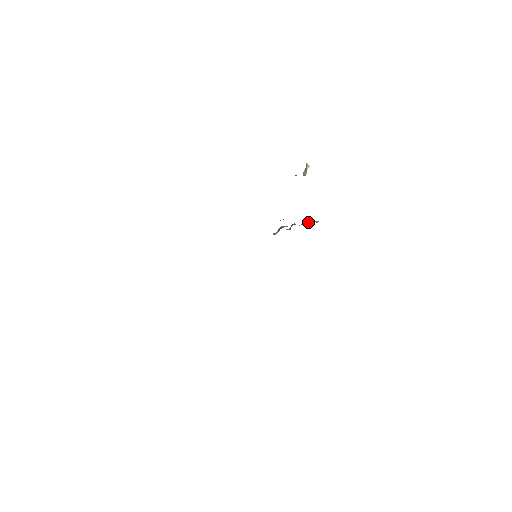
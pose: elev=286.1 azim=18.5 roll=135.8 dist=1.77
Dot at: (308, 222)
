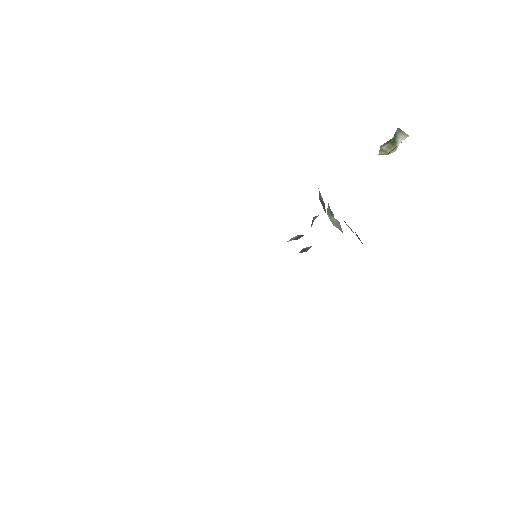
Dot at: occluded
